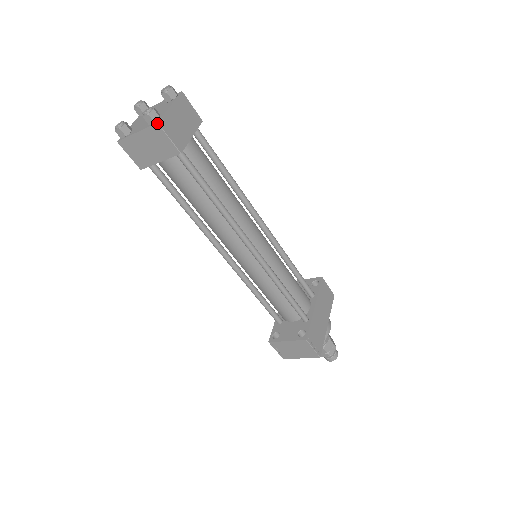
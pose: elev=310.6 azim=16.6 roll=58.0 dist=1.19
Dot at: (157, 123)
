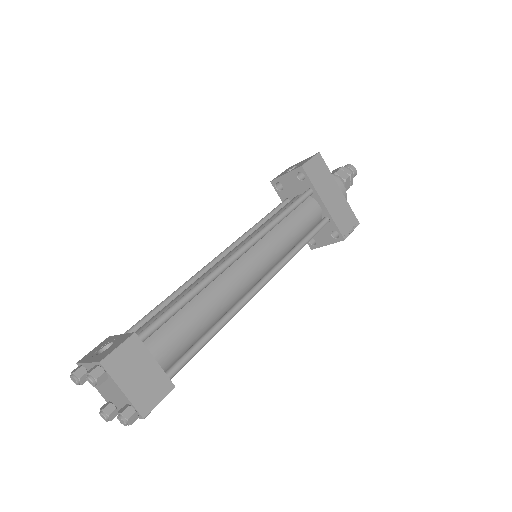
Dot at: occluded
